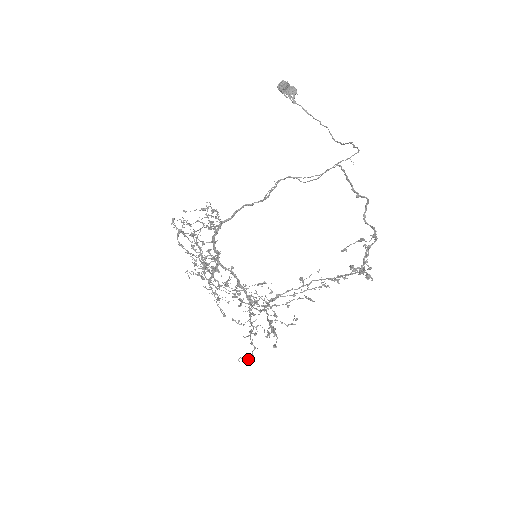
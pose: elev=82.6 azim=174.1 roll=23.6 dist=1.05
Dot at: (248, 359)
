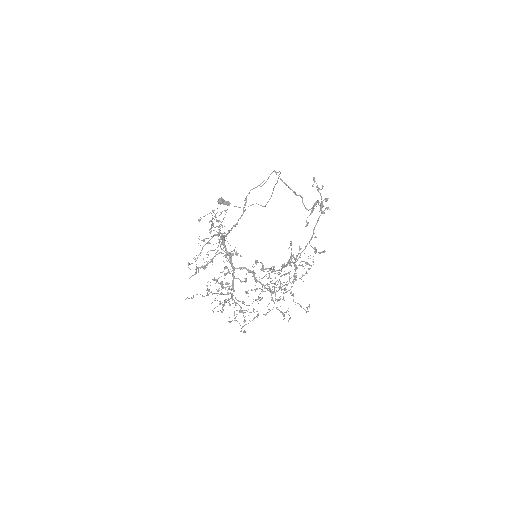
Dot at: occluded
